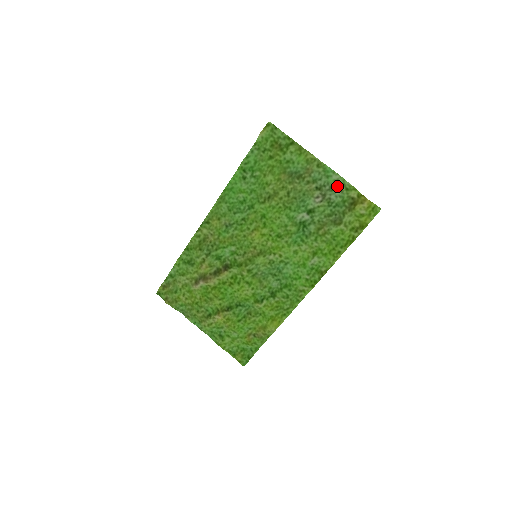
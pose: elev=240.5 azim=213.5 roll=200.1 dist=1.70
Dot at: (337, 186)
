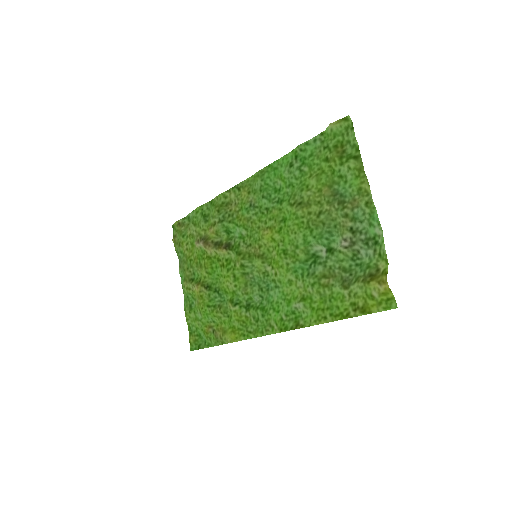
Dot at: (374, 243)
